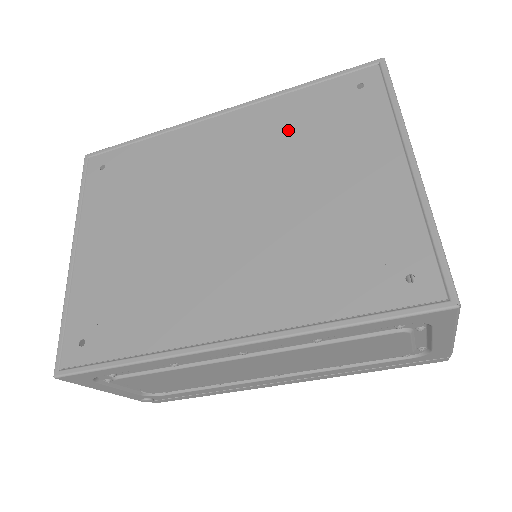
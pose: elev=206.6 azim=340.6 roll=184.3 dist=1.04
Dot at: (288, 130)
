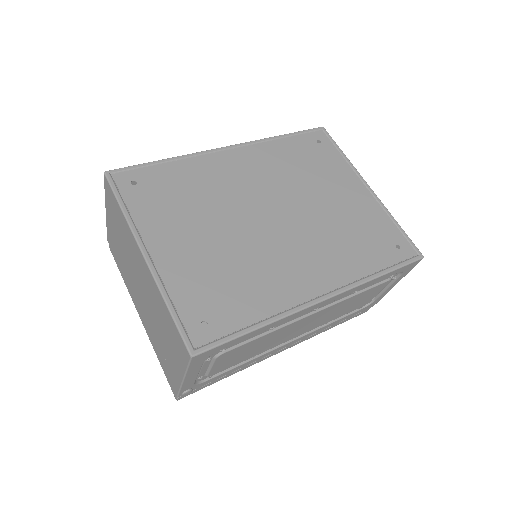
Dot at: (287, 164)
